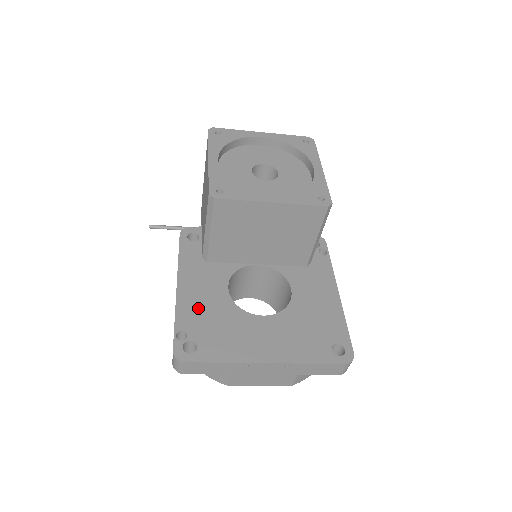
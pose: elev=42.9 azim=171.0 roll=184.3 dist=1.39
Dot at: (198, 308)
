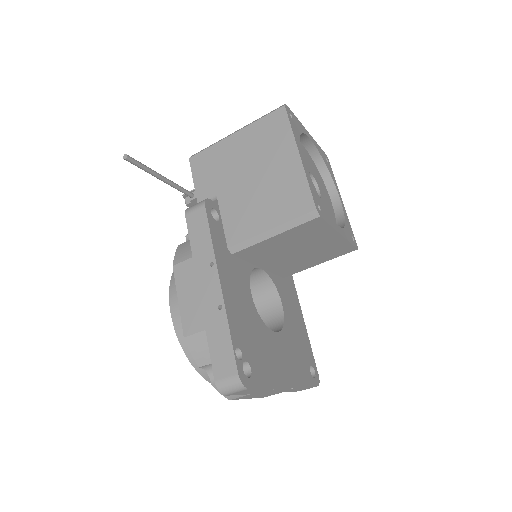
Dot at: (241, 318)
